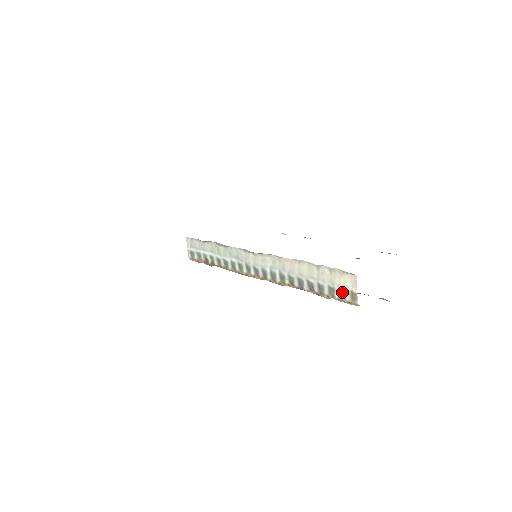
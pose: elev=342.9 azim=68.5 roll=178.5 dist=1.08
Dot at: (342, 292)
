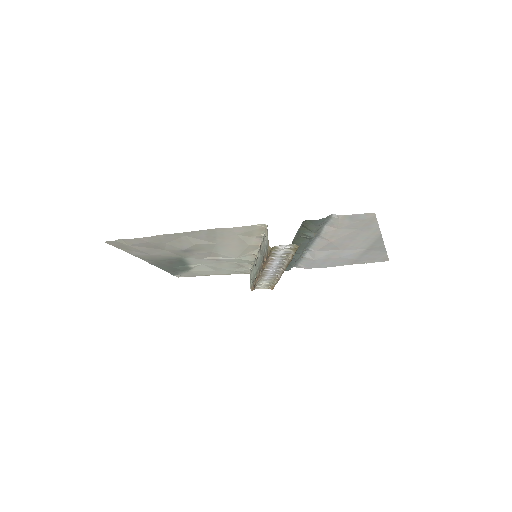
Dot at: (267, 244)
